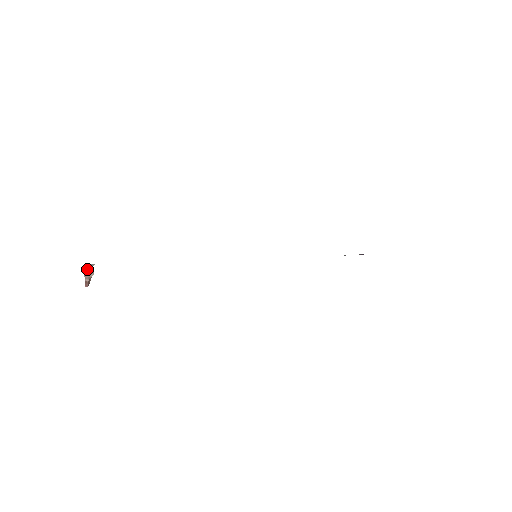
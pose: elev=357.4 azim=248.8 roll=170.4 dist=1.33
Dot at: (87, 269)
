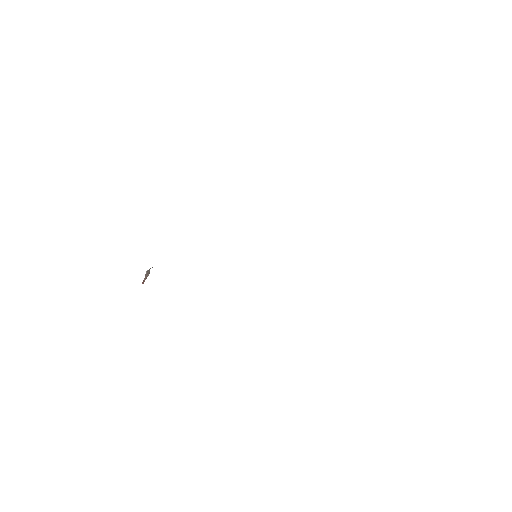
Dot at: (147, 271)
